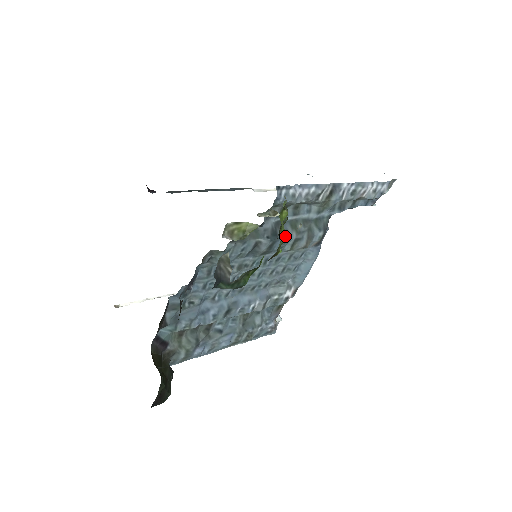
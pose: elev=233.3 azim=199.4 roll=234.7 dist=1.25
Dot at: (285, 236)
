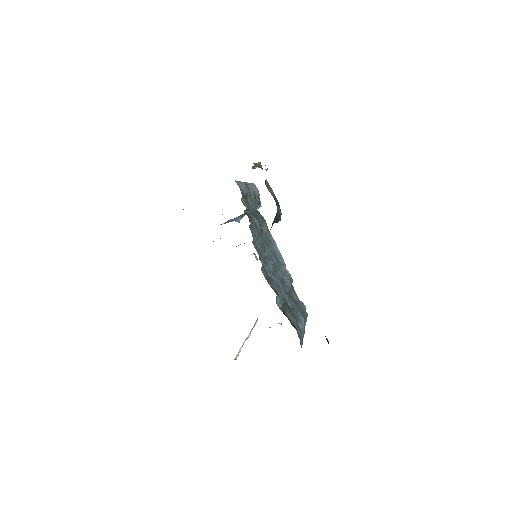
Dot at: (258, 219)
